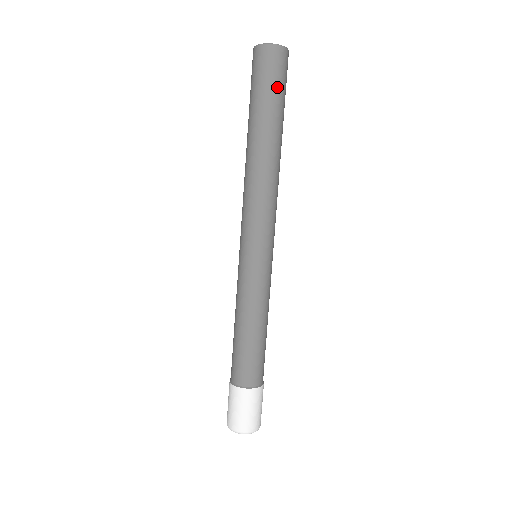
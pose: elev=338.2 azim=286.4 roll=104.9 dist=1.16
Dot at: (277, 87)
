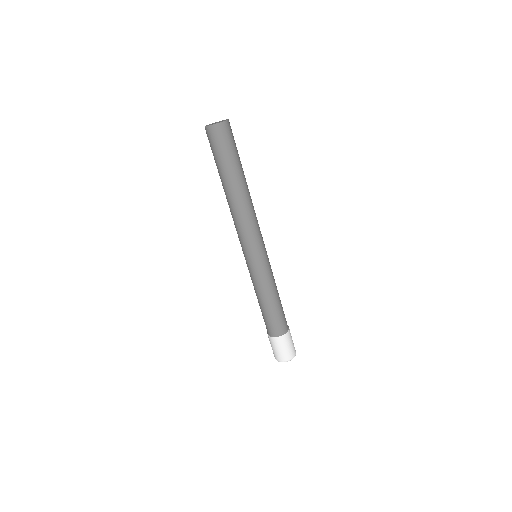
Dot at: (236, 147)
